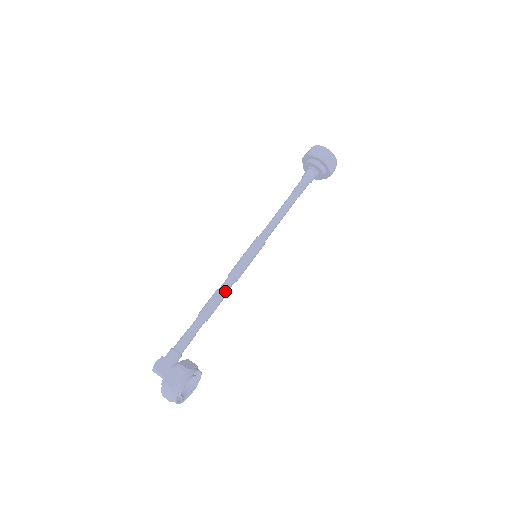
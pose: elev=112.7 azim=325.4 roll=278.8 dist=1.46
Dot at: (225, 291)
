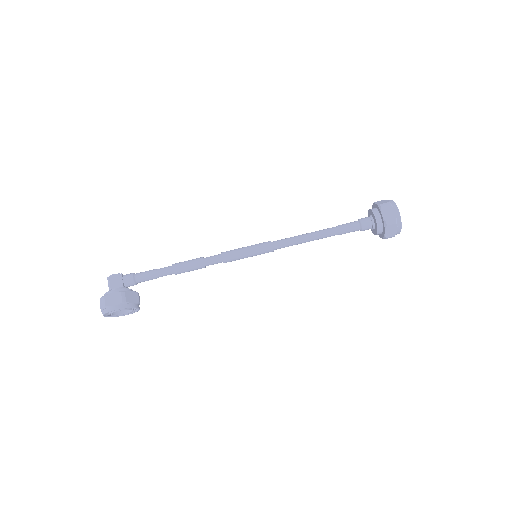
Dot at: (207, 264)
